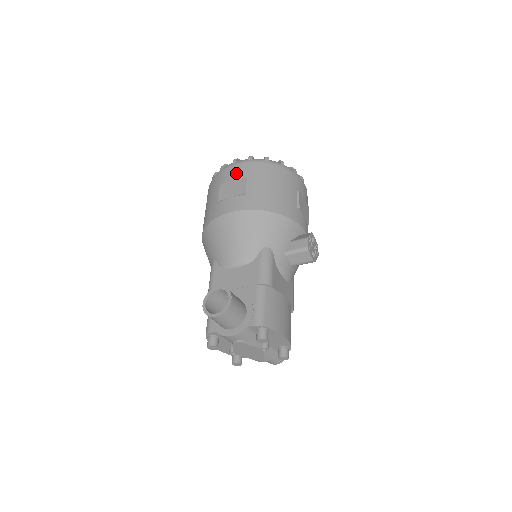
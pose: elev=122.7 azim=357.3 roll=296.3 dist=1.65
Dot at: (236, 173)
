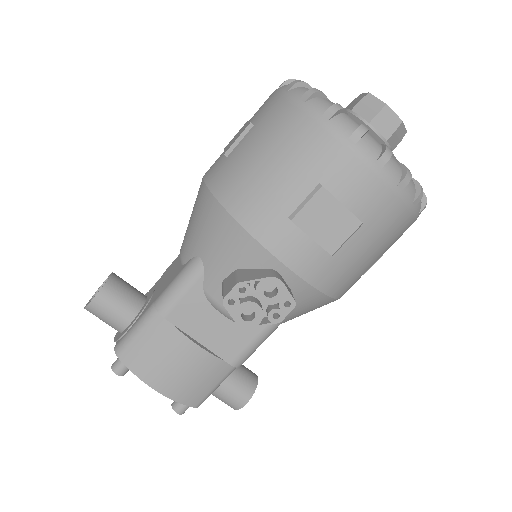
Dot at: (259, 109)
